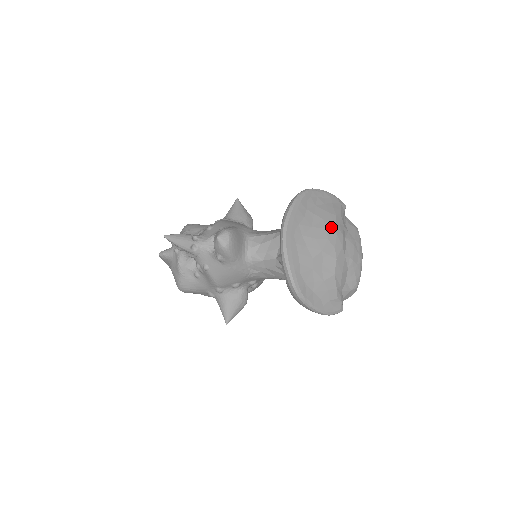
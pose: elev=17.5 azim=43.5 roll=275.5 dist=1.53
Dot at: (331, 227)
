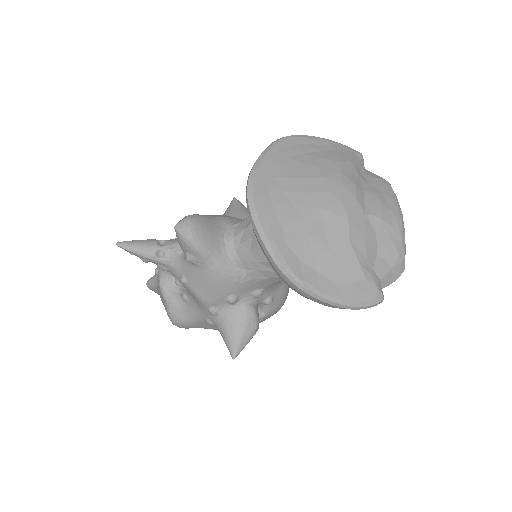
Dot at: (332, 176)
